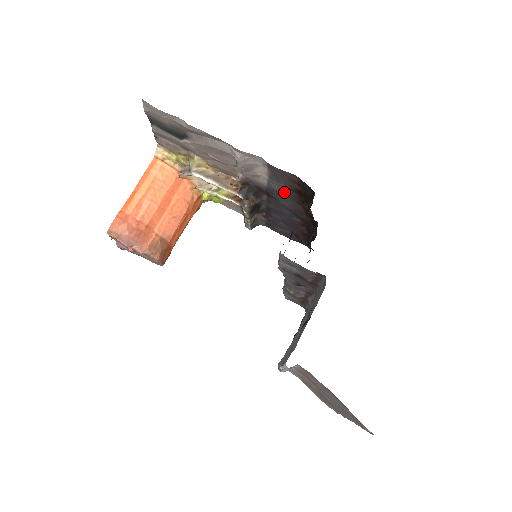
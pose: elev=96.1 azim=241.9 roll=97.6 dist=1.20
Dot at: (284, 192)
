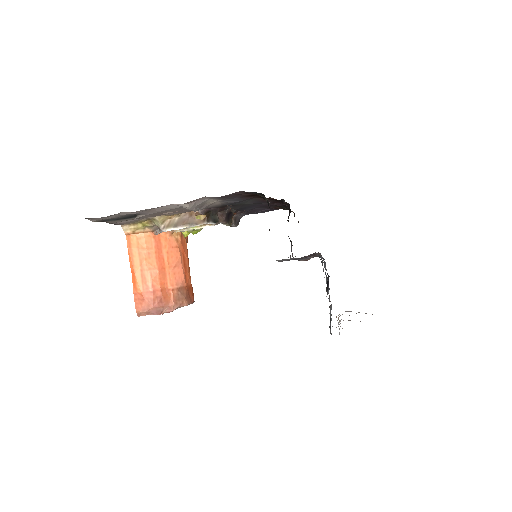
Dot at: (241, 200)
